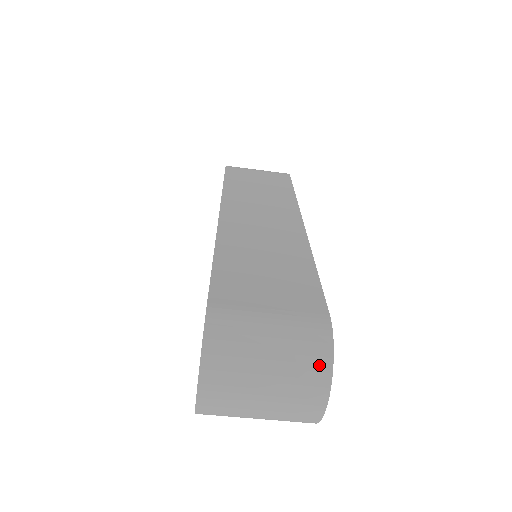
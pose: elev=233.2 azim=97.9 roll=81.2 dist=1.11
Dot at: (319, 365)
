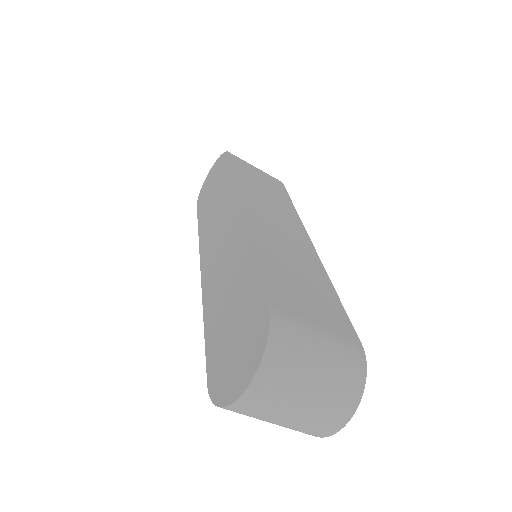
Dot at: (353, 389)
